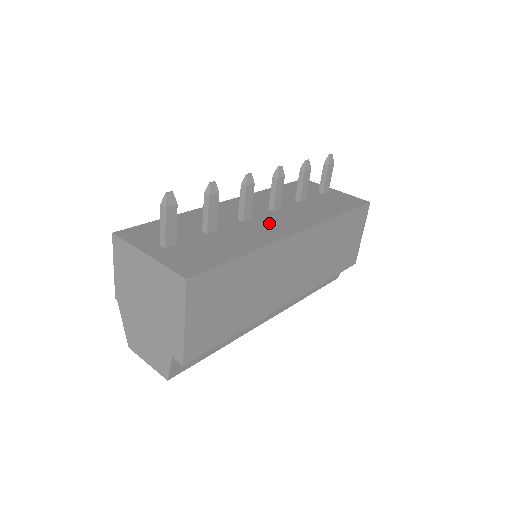
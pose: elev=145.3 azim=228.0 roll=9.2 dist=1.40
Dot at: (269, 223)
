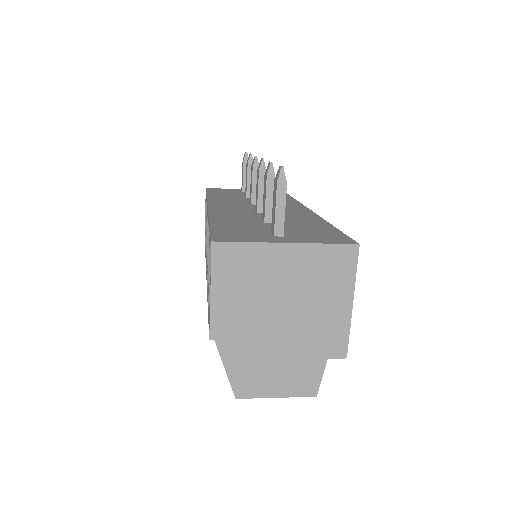
Dot at: occluded
